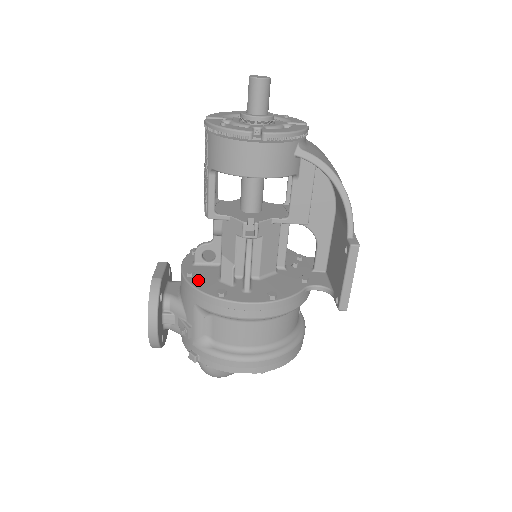
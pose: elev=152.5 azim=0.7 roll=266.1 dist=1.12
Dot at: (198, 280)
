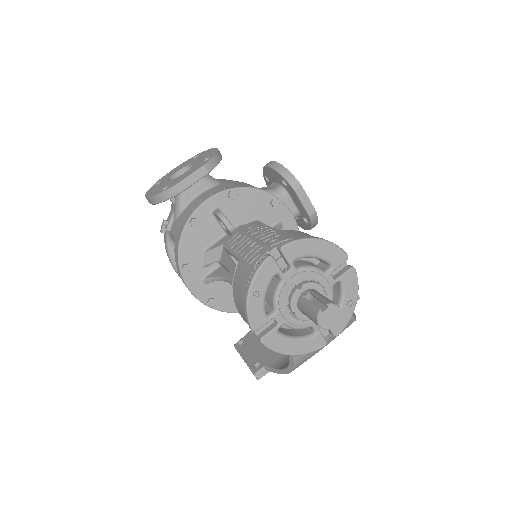
Dot at: (191, 236)
